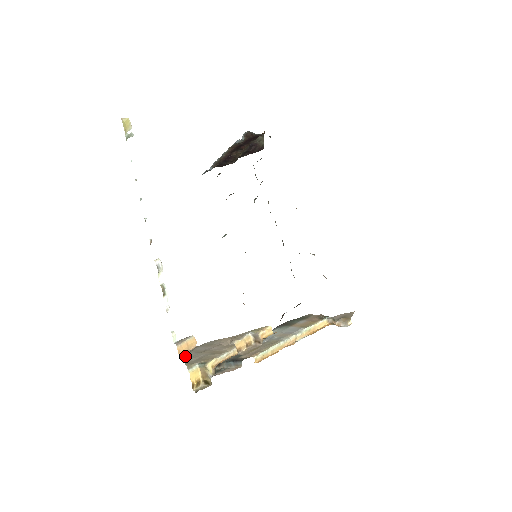
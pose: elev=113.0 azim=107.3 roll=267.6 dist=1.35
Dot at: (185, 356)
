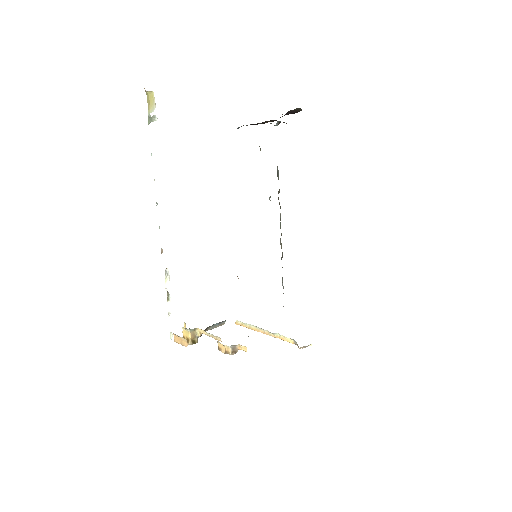
Dot at: occluded
